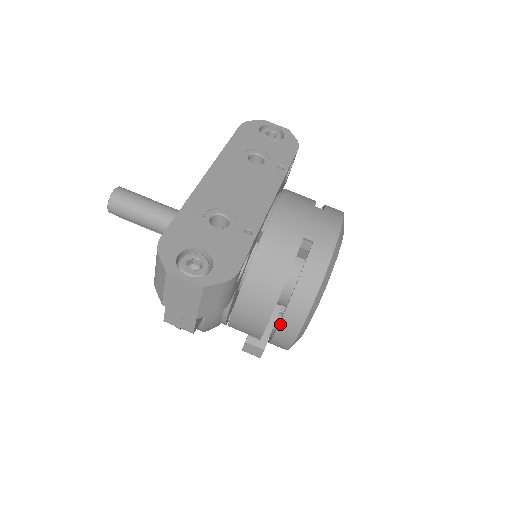
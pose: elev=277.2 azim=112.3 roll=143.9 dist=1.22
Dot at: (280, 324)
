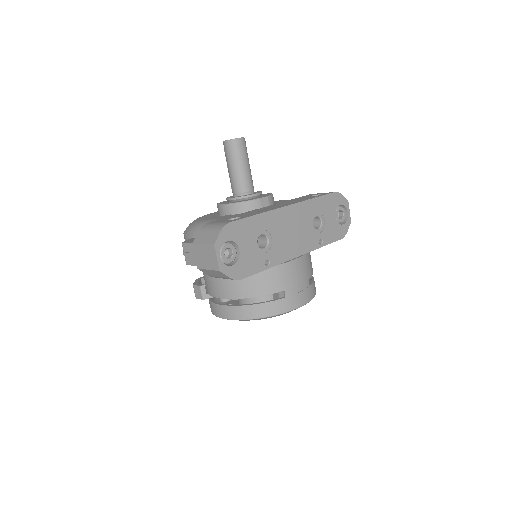
Dot at: (225, 306)
